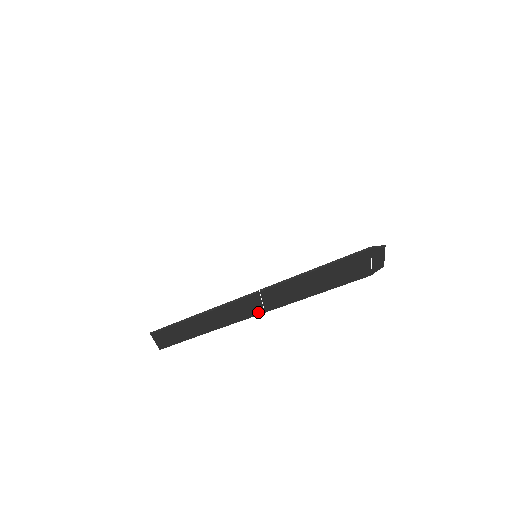
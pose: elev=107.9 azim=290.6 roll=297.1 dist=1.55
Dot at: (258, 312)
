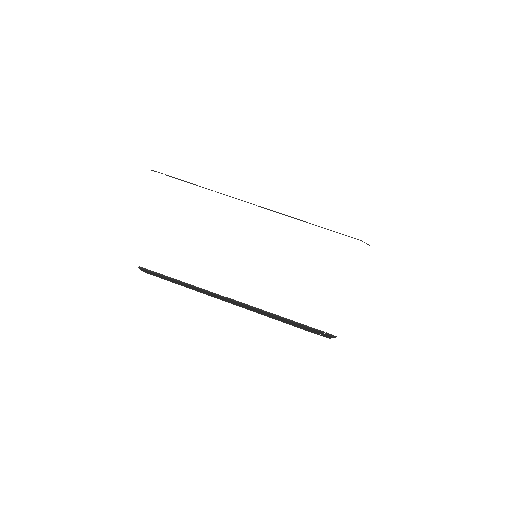
Dot at: (222, 300)
